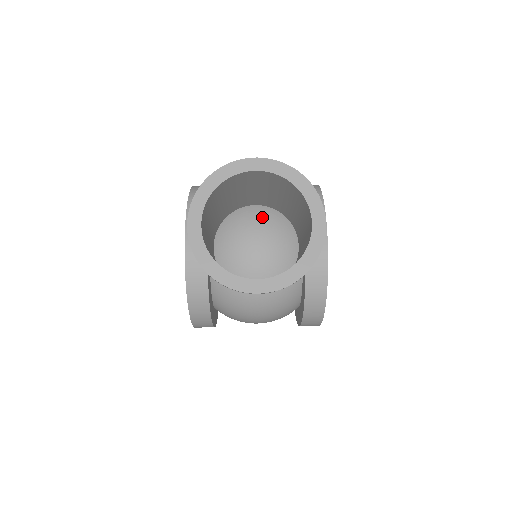
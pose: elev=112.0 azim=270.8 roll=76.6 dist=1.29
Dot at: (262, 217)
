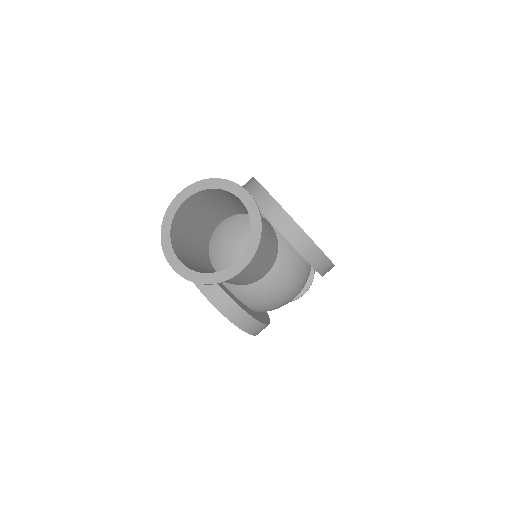
Dot at: (229, 227)
